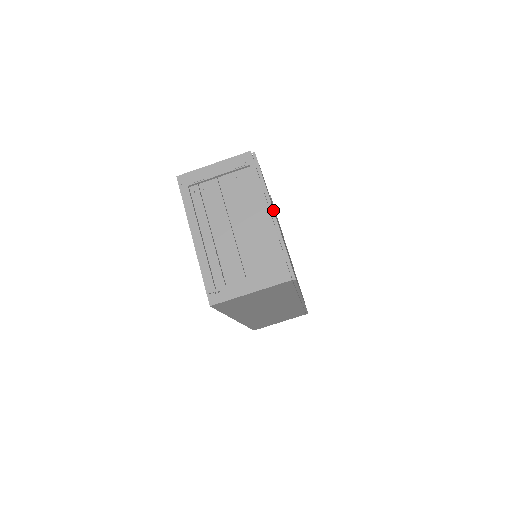
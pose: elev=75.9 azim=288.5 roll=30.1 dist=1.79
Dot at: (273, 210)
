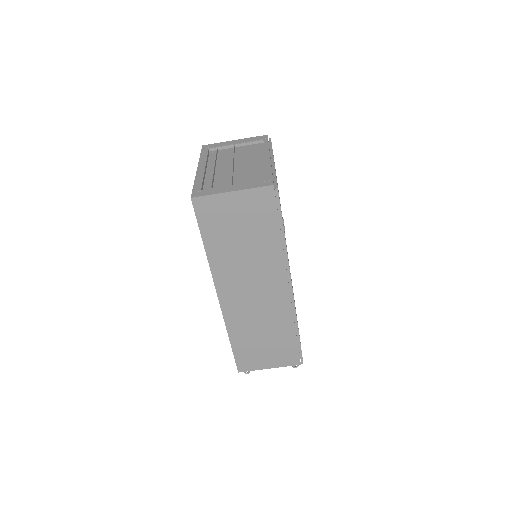
Dot at: (273, 159)
